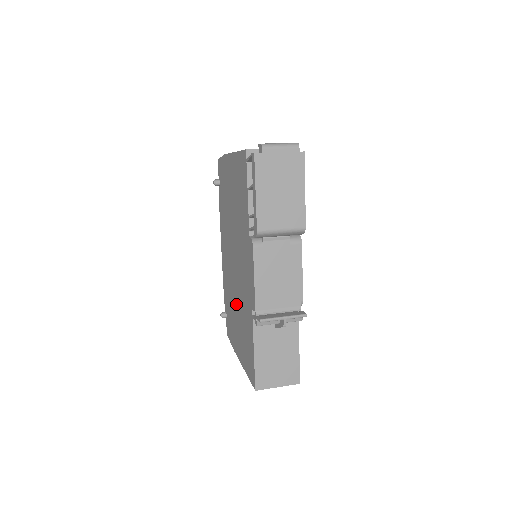
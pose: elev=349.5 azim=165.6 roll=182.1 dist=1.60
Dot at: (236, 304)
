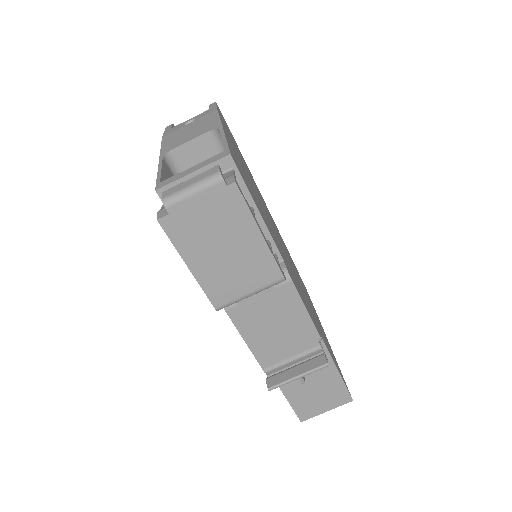
Dot at: occluded
